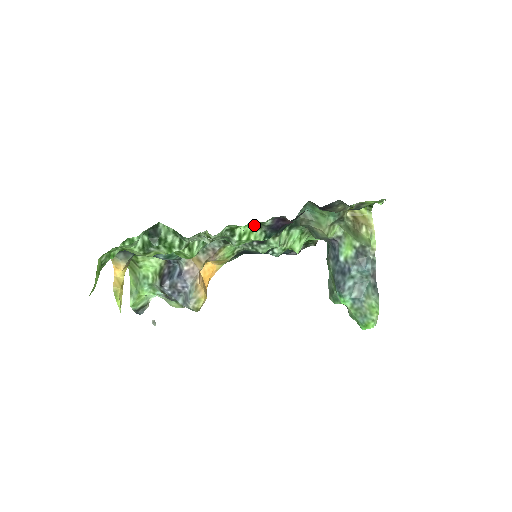
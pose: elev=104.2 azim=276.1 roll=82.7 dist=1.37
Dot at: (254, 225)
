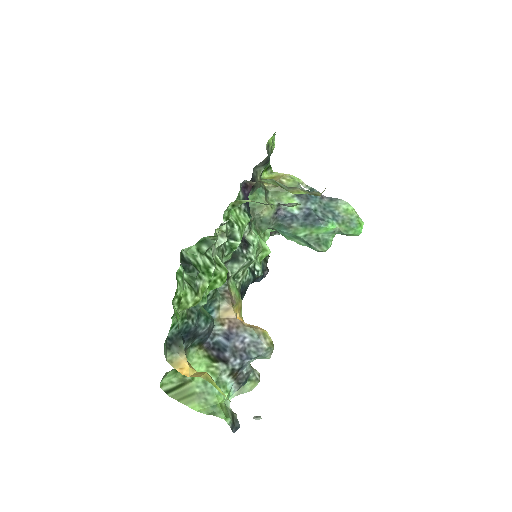
Dot at: (235, 210)
